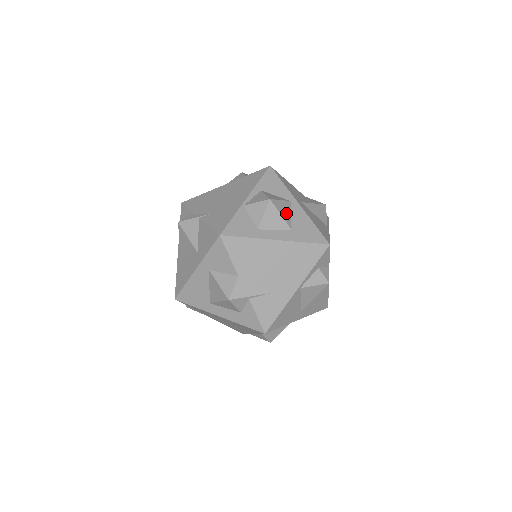
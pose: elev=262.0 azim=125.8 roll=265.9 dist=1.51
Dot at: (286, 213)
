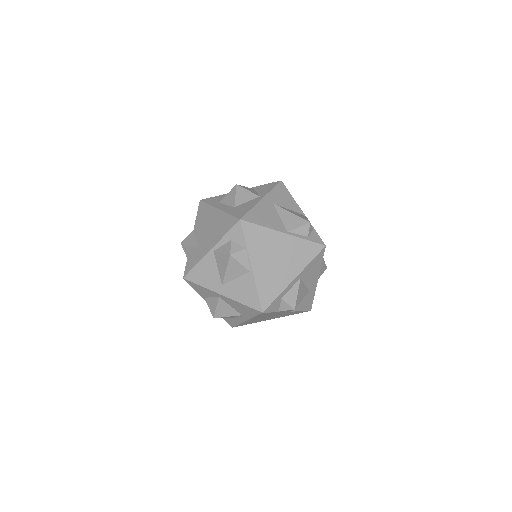
Dot at: (243, 198)
